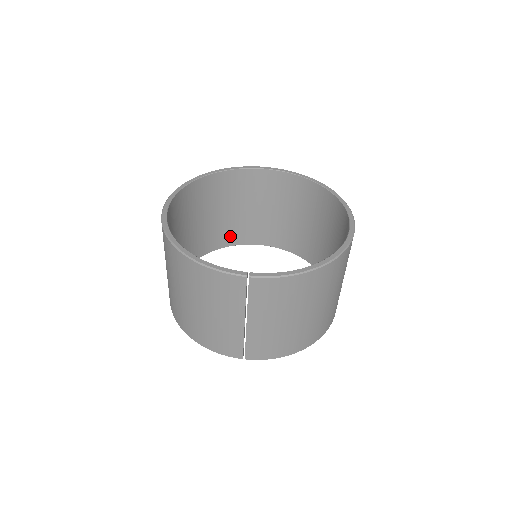
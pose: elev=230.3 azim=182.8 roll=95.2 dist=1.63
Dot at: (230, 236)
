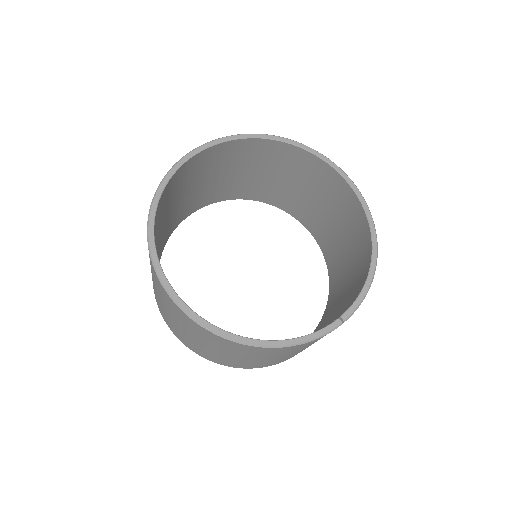
Dot at: (170, 229)
